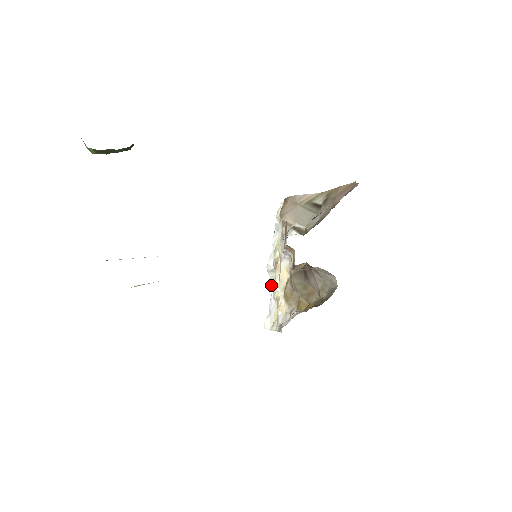
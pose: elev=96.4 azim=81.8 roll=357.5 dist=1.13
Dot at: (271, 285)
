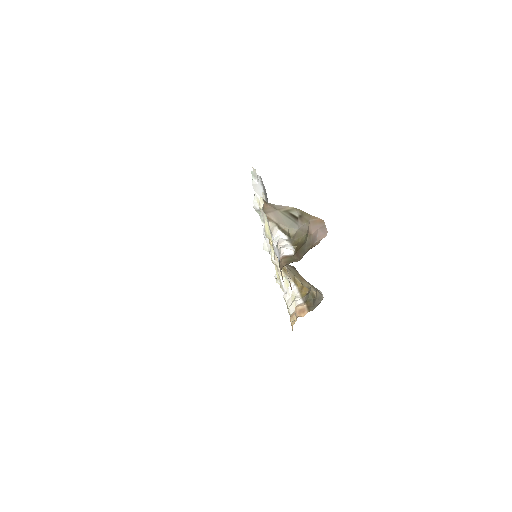
Dot at: (261, 220)
